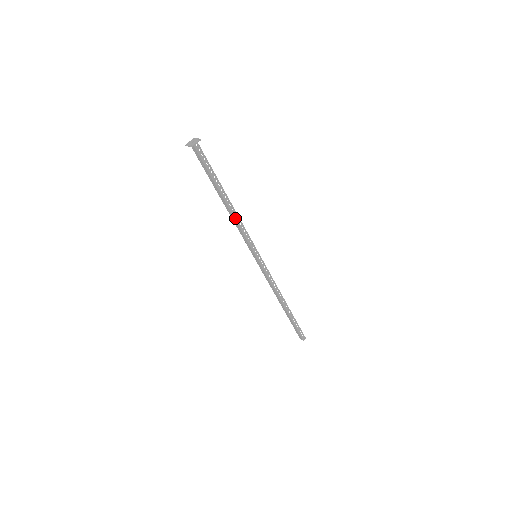
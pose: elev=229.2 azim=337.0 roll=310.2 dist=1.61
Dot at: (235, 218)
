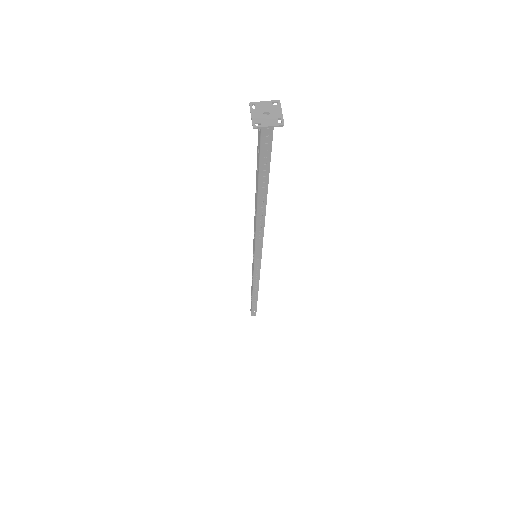
Dot at: (257, 223)
